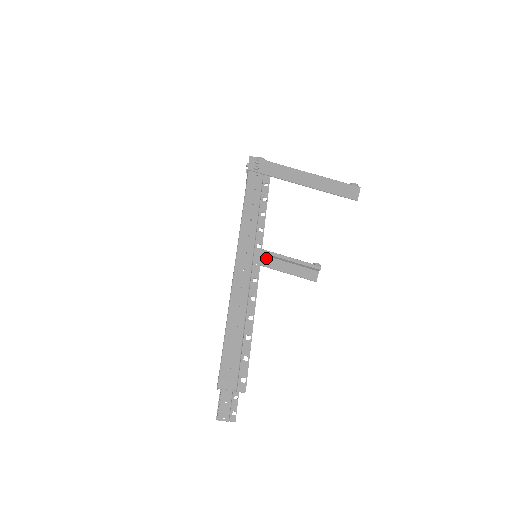
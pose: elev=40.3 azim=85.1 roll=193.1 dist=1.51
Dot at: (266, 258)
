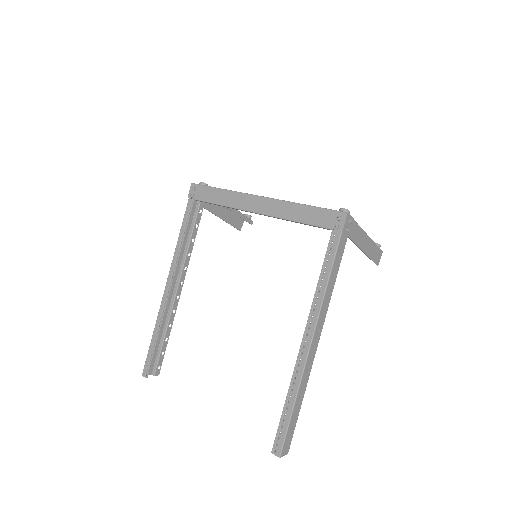
Dot at: occluded
